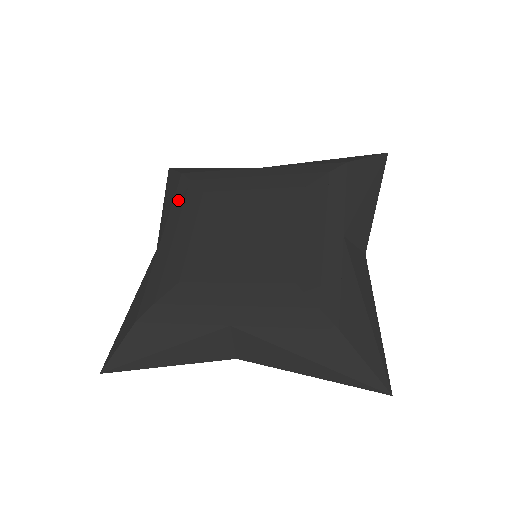
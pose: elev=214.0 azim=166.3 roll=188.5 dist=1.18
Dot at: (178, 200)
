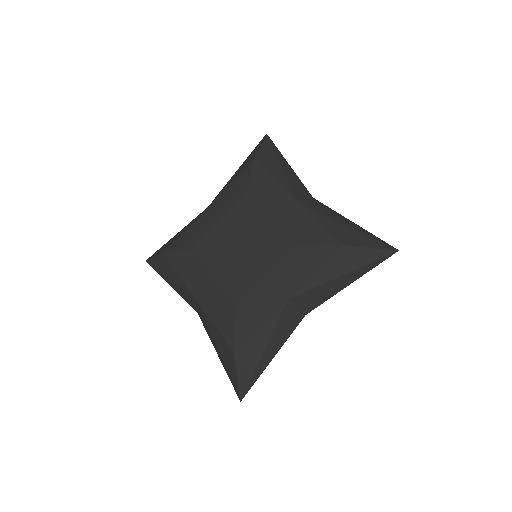
Dot at: (180, 269)
